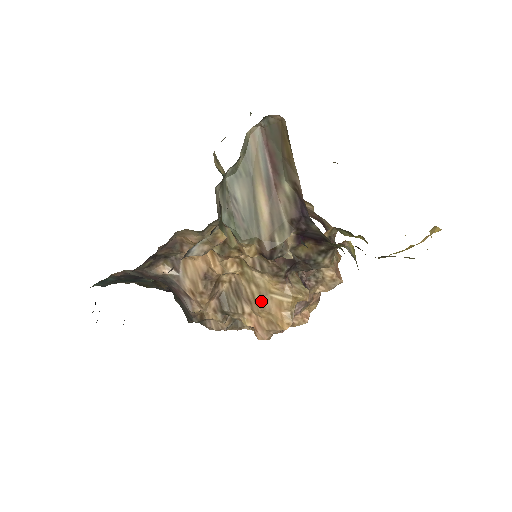
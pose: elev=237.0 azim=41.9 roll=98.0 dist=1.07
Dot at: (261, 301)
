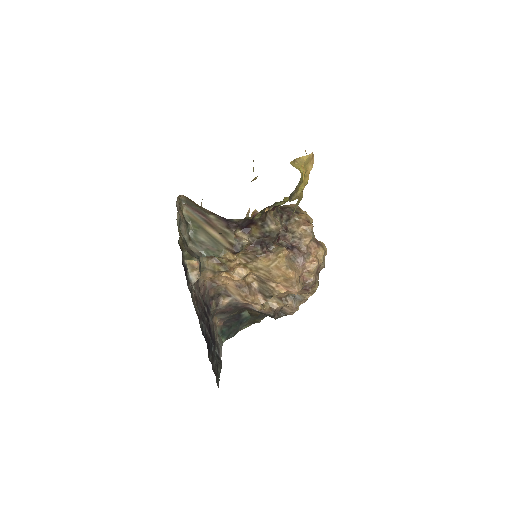
Dot at: (270, 274)
